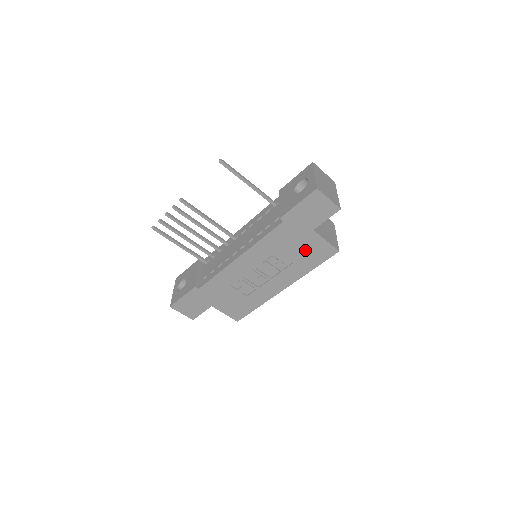
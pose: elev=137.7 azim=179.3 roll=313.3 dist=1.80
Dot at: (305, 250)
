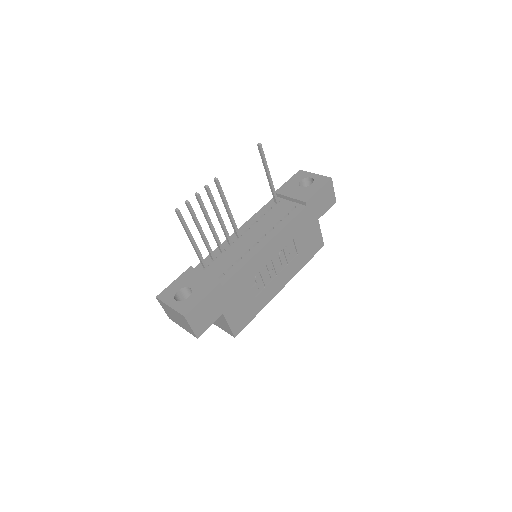
Dot at: (308, 241)
